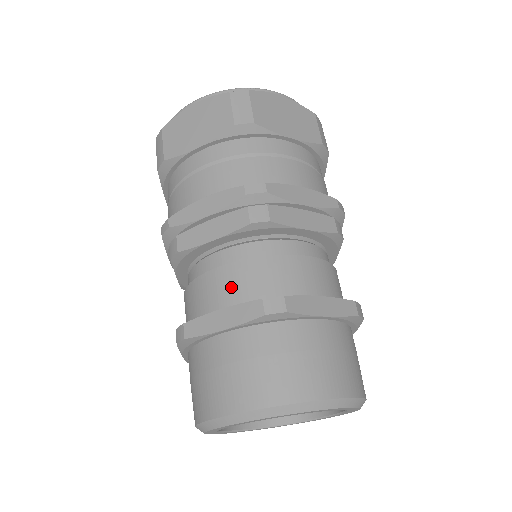
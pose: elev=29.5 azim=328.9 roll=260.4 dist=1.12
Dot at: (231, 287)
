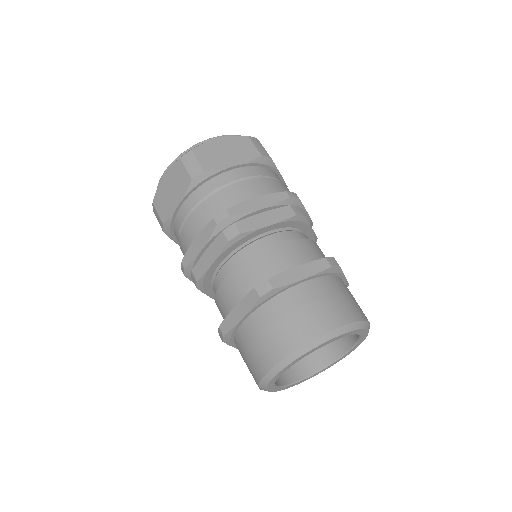
Dot at: (293, 255)
